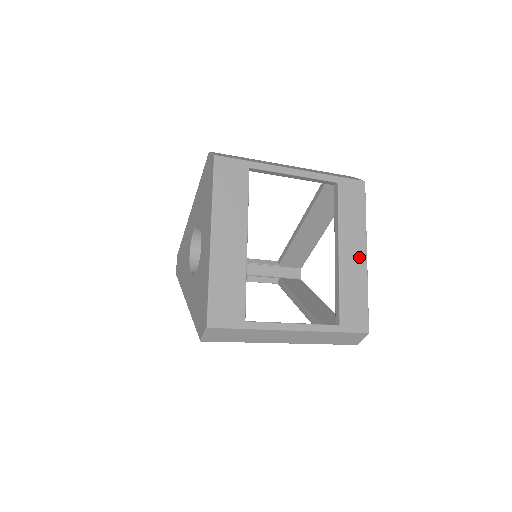
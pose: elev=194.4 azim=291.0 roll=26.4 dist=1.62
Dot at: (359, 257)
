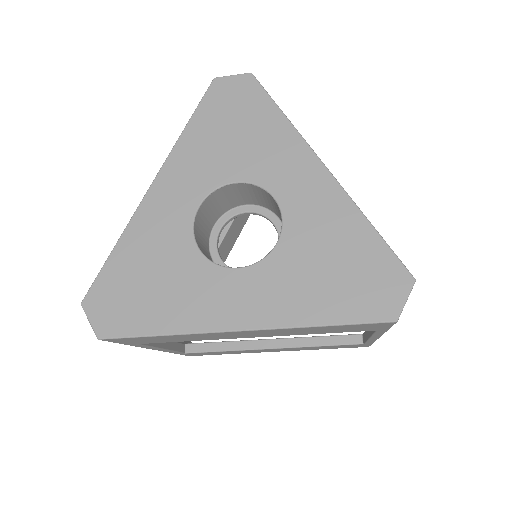
Dot at: occluded
